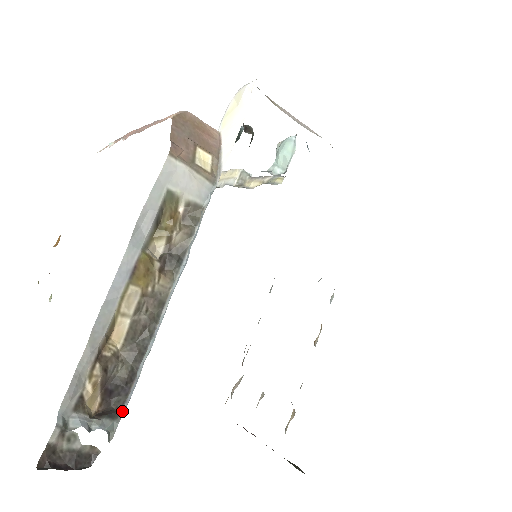
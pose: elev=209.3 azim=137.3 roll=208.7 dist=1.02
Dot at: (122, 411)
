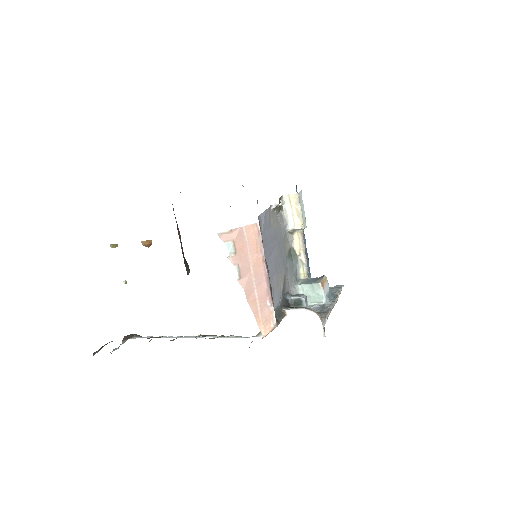
Dot at: (136, 337)
